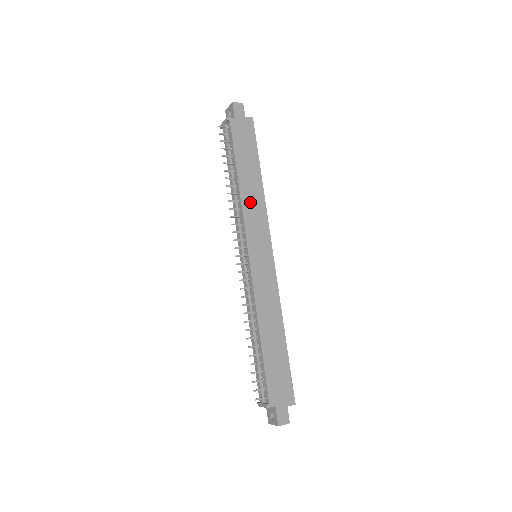
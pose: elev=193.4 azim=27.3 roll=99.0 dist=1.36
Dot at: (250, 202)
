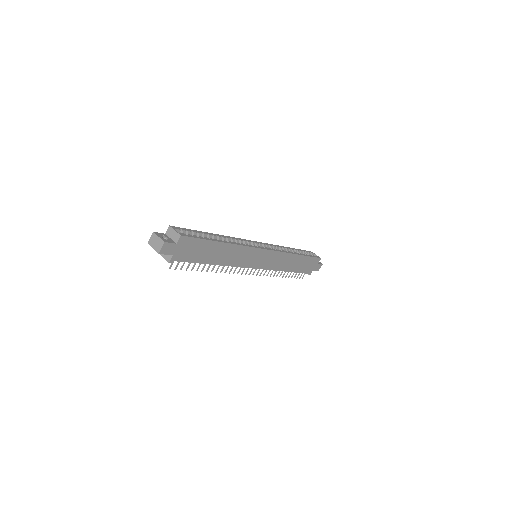
Dot at: (233, 259)
